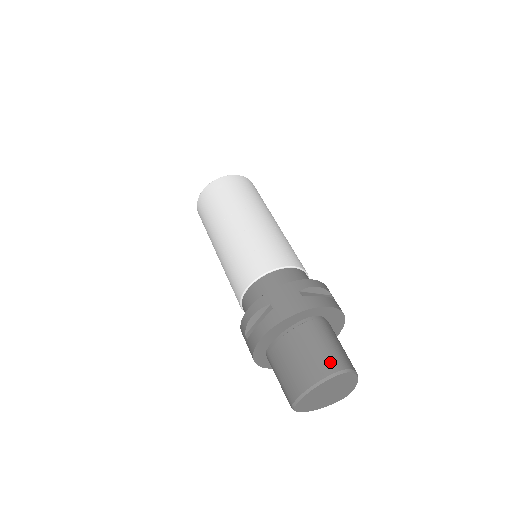
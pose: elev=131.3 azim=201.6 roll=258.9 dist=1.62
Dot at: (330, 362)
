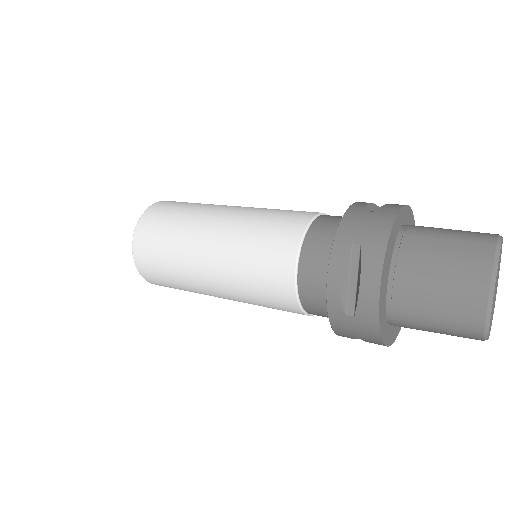
Dot at: (478, 241)
